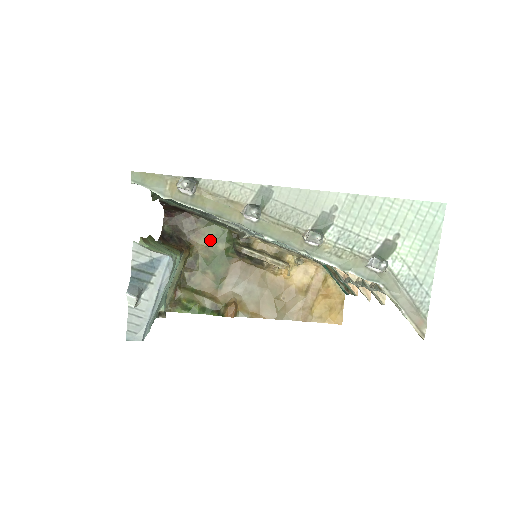
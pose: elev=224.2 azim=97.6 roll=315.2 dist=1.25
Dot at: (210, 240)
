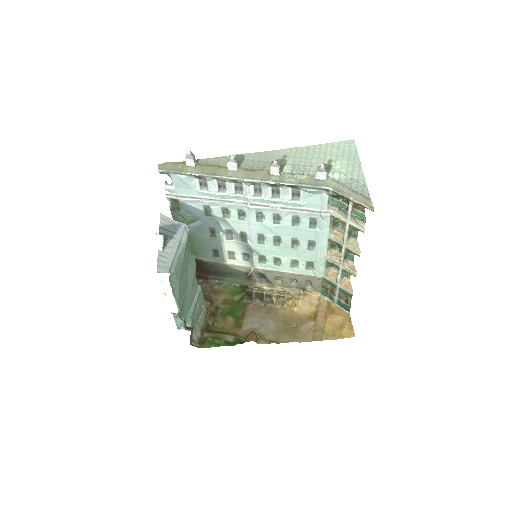
Dot at: (227, 295)
